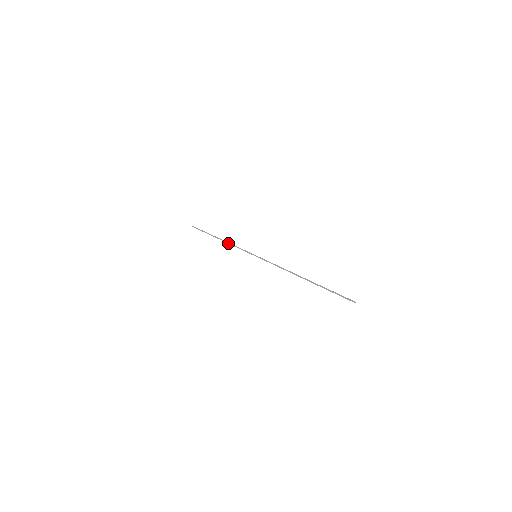
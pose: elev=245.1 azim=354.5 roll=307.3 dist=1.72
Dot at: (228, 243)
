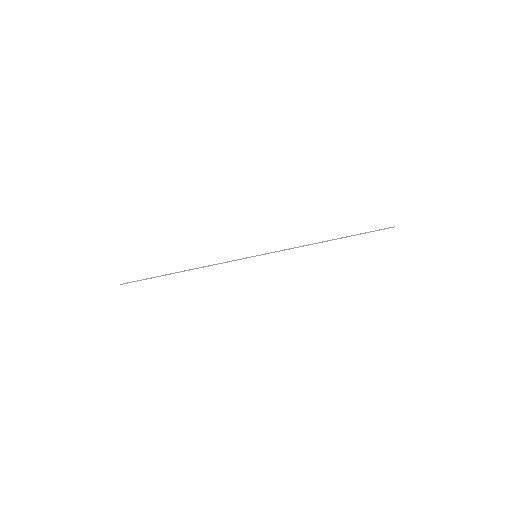
Dot at: occluded
